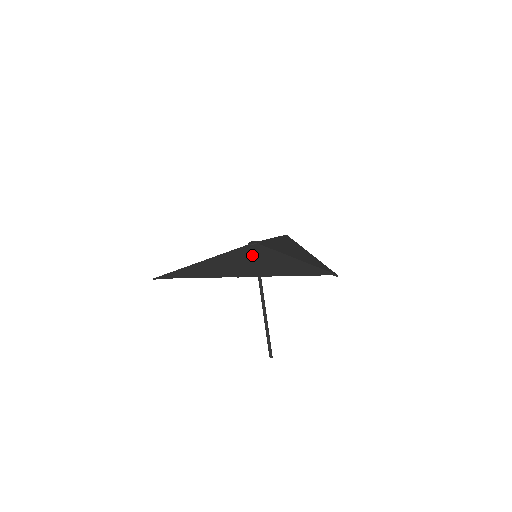
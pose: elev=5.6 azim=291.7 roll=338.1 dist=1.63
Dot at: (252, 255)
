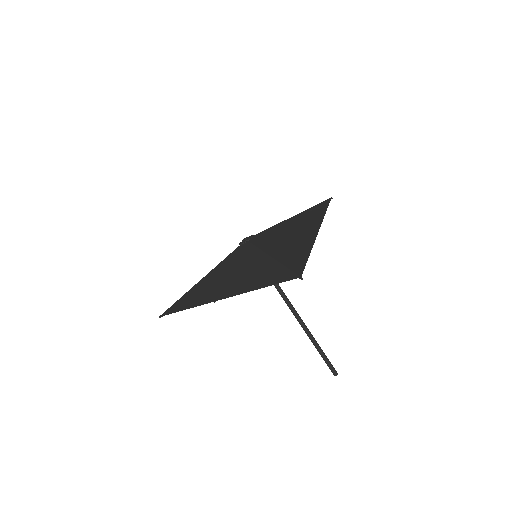
Dot at: (236, 262)
